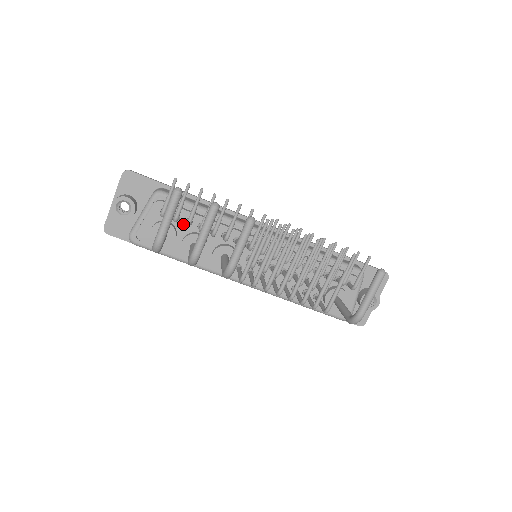
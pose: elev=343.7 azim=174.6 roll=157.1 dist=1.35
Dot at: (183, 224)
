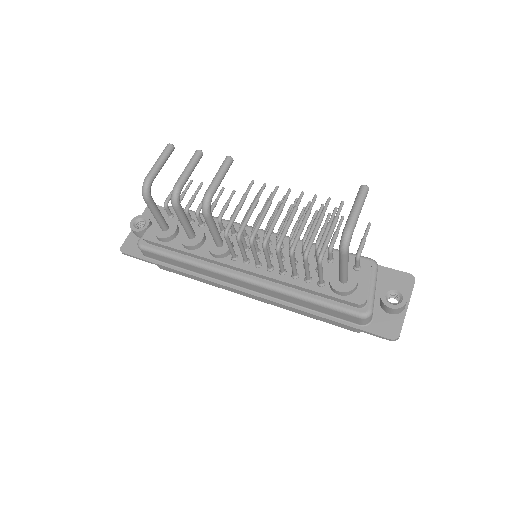
Dot at: occluded
